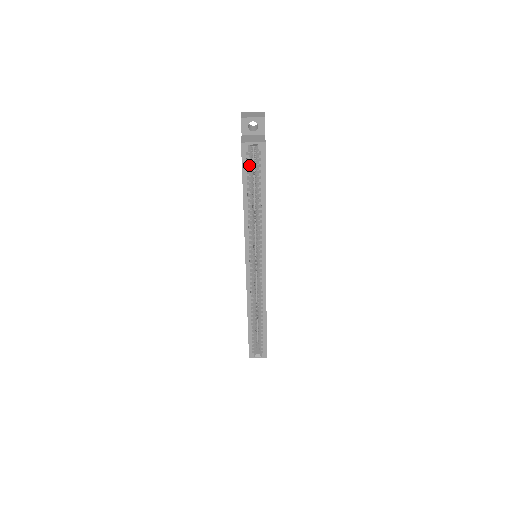
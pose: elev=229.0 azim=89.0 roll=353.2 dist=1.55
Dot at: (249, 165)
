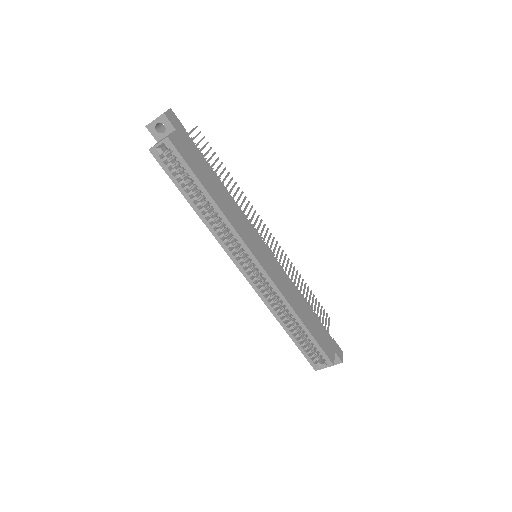
Dot at: (174, 167)
